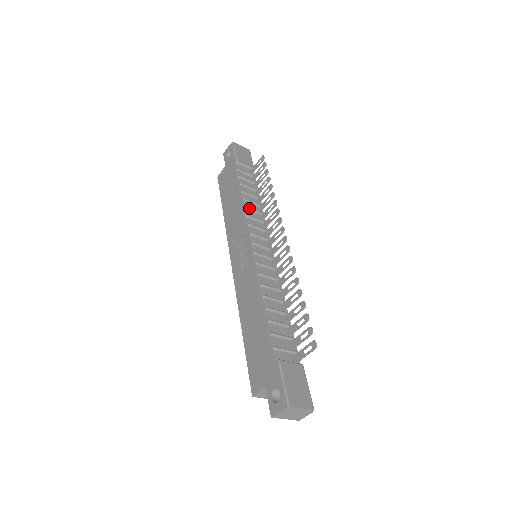
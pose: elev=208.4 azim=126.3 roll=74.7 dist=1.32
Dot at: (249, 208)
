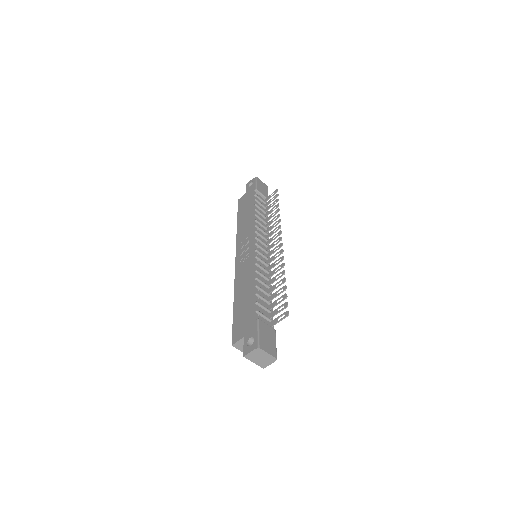
Dot at: (258, 221)
